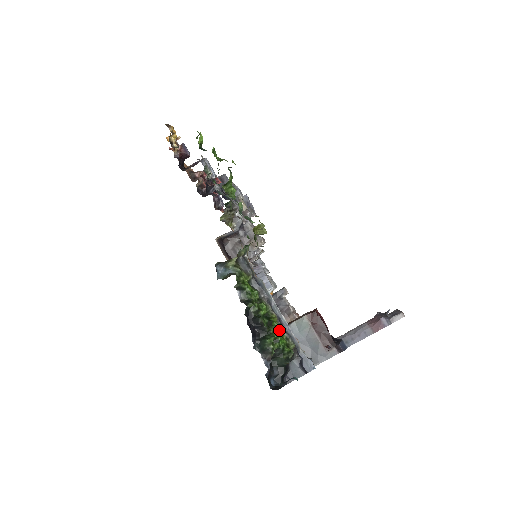
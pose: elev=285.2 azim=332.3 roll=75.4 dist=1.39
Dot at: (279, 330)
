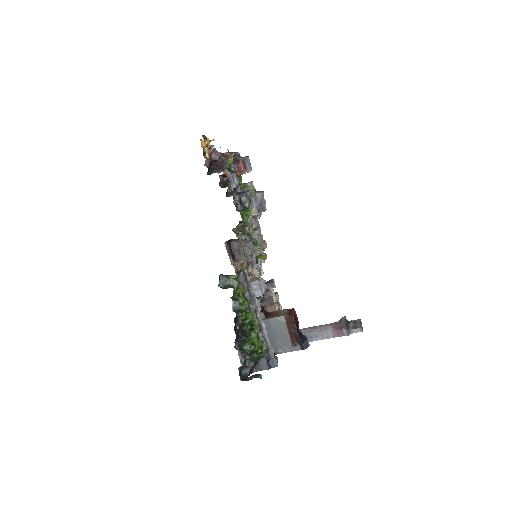
Dot at: (258, 334)
